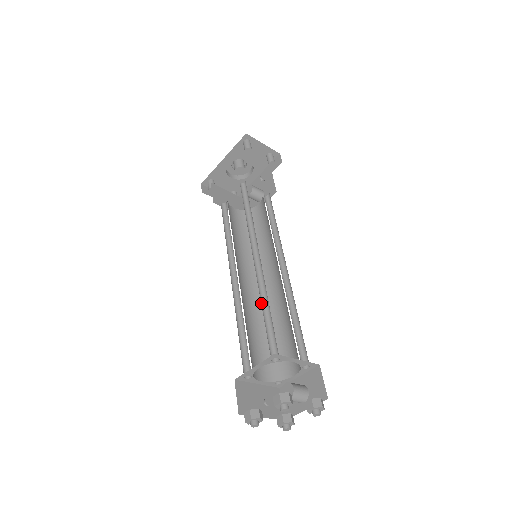
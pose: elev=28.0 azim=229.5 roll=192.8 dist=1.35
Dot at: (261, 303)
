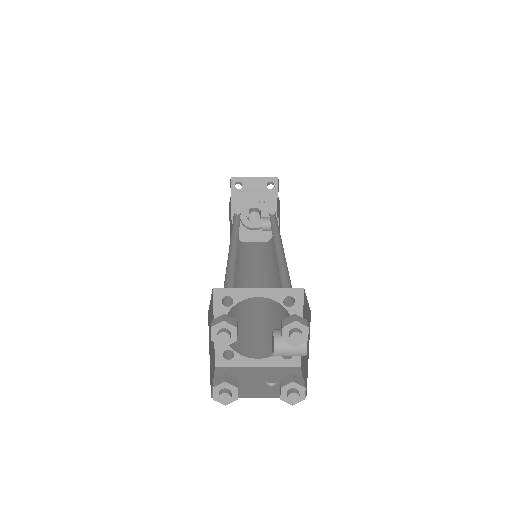
Dot at: (229, 271)
